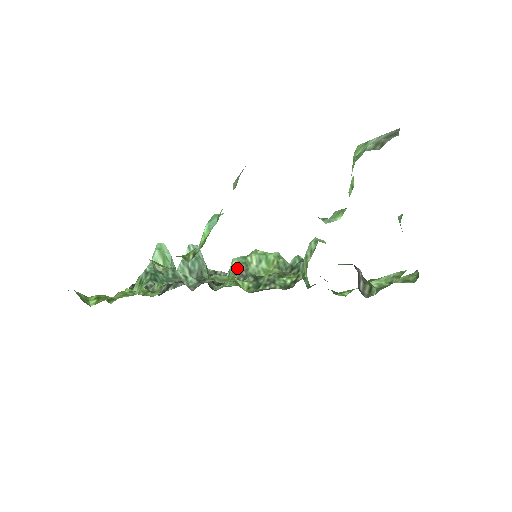
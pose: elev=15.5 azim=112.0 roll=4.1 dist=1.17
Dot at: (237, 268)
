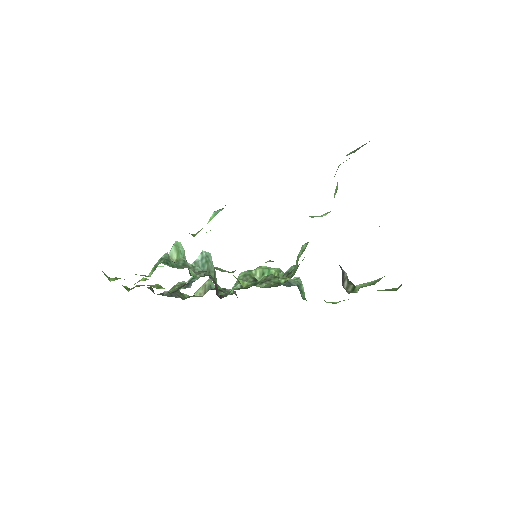
Dot at: (242, 278)
